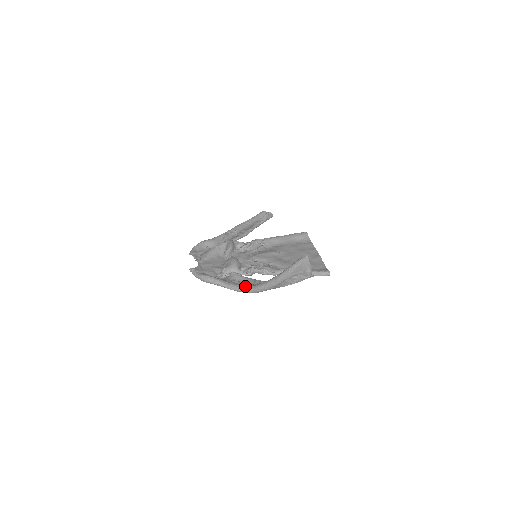
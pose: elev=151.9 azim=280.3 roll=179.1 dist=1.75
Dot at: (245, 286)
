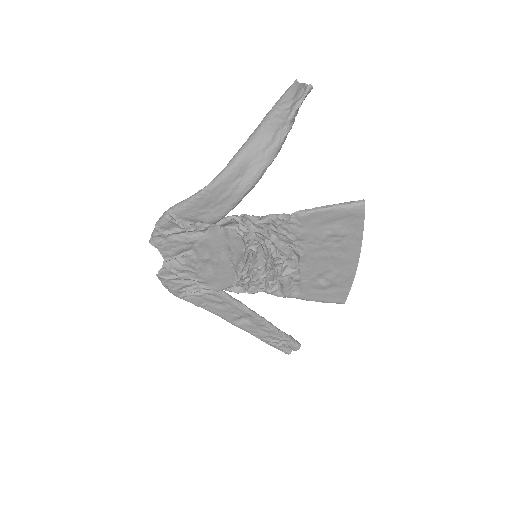
Dot at: occluded
